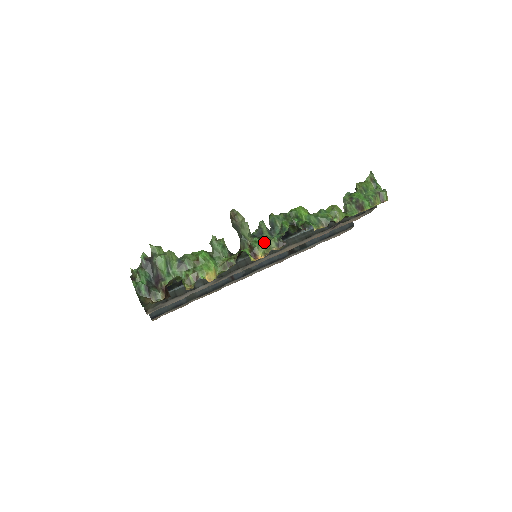
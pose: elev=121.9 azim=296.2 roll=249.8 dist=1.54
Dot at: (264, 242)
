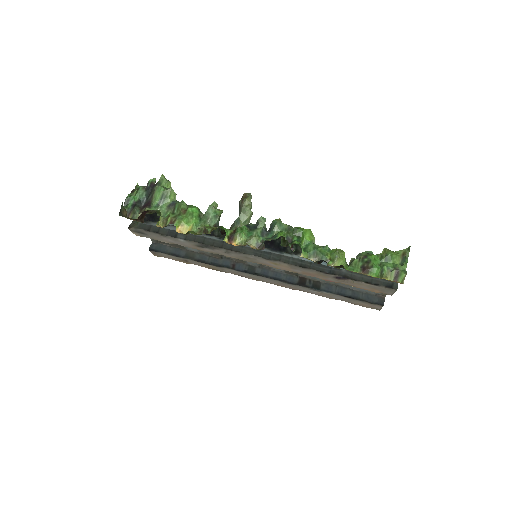
Dot at: (249, 235)
